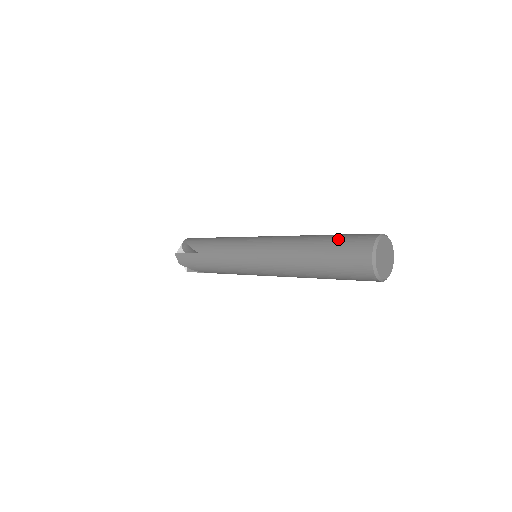
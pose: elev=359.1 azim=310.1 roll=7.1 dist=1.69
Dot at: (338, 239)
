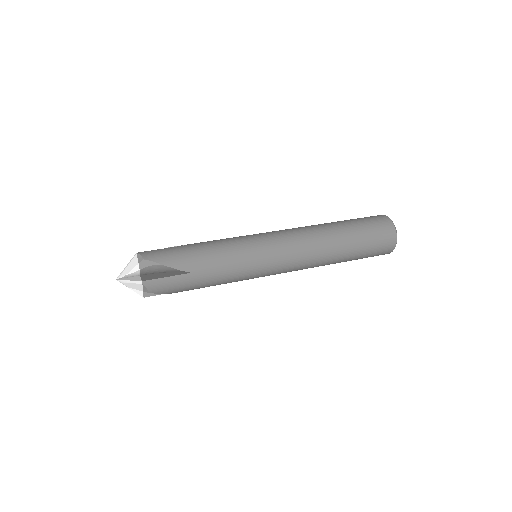
Dot at: (362, 227)
